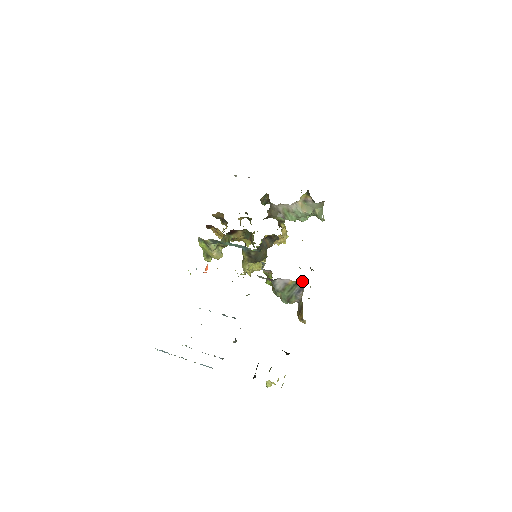
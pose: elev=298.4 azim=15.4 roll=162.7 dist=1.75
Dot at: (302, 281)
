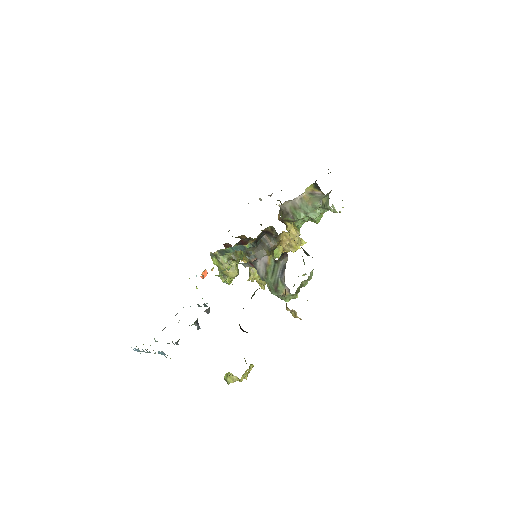
Dot at: (283, 258)
